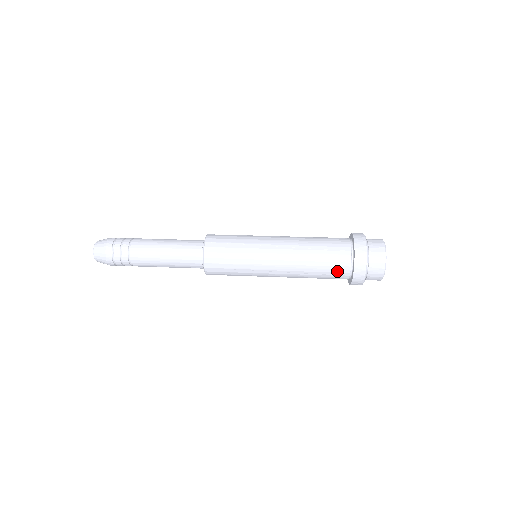
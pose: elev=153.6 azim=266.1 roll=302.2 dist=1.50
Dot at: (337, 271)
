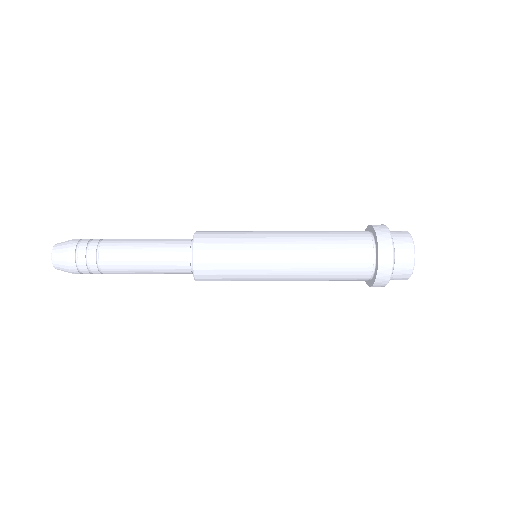
Dot at: (357, 242)
